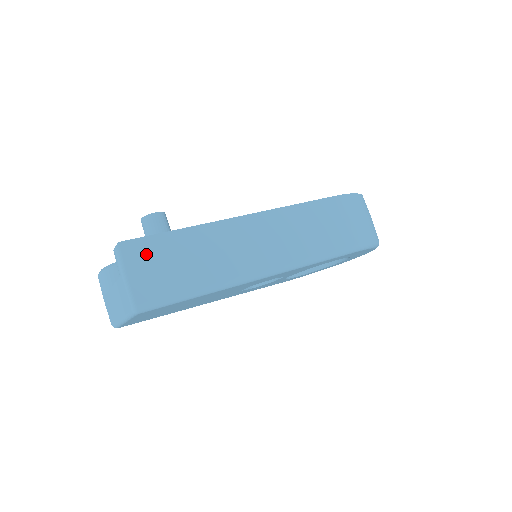
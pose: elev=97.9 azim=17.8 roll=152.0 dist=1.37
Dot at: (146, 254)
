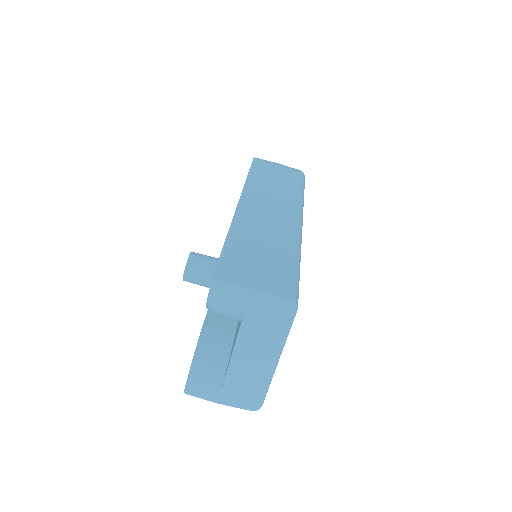
Dot at: (239, 268)
